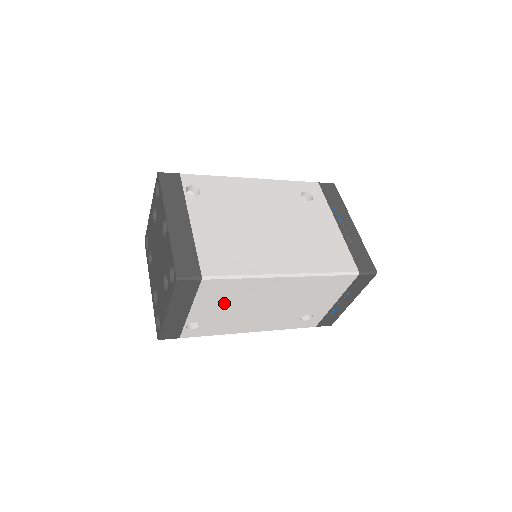
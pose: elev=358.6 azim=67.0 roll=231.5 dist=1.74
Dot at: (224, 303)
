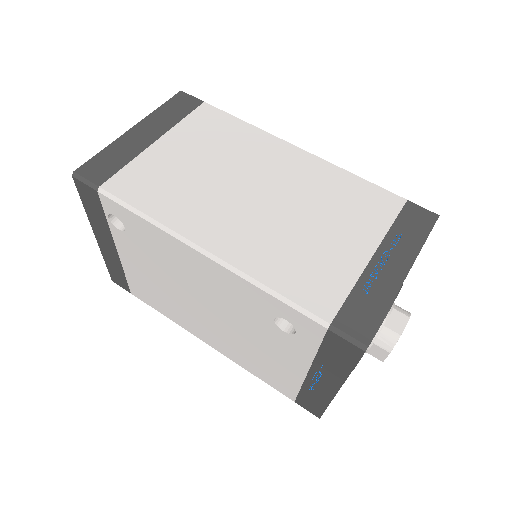
Dot at: occluded
